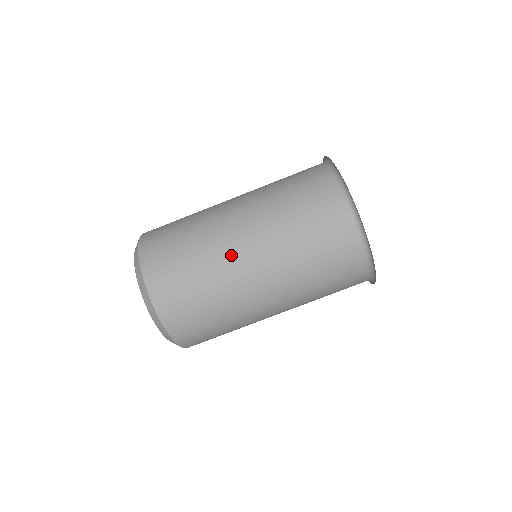
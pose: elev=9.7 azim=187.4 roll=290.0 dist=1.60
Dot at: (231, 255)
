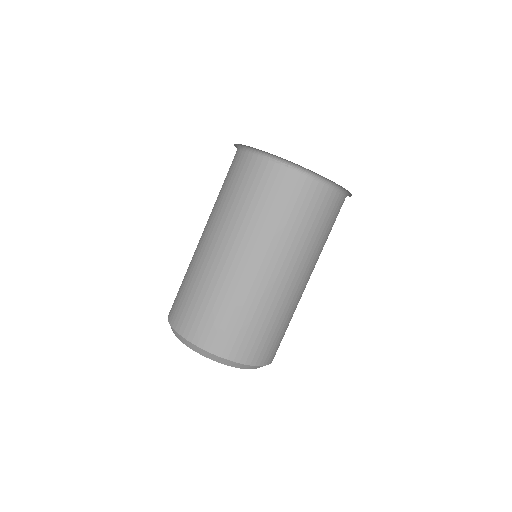
Dot at: (208, 258)
